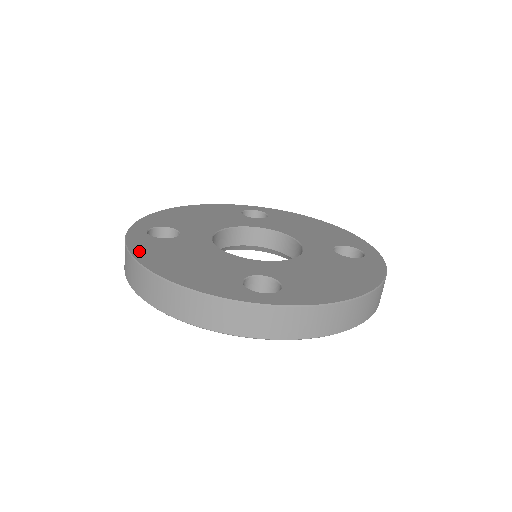
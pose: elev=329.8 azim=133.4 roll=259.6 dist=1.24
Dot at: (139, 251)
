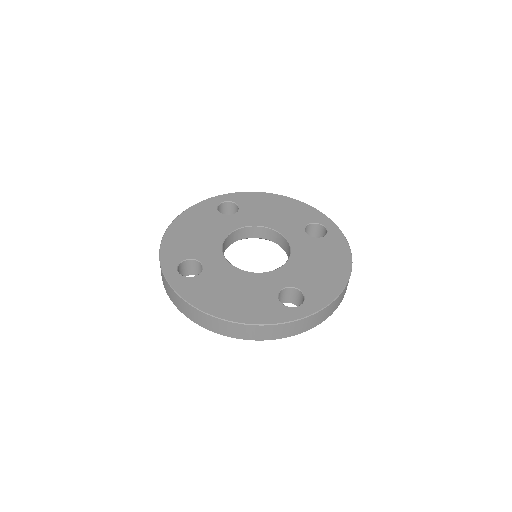
Dot at: (196, 300)
